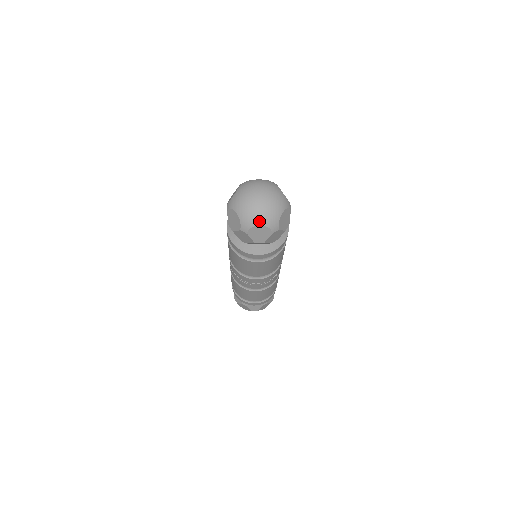
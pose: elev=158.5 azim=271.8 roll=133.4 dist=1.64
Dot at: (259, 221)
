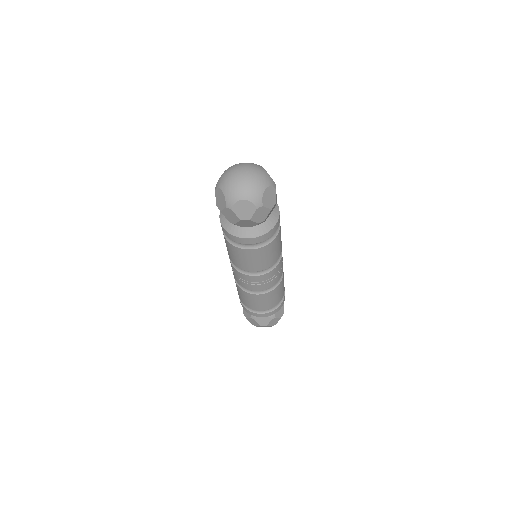
Dot at: (242, 195)
